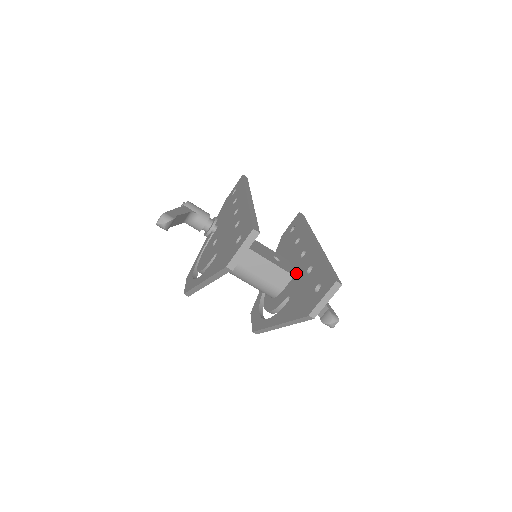
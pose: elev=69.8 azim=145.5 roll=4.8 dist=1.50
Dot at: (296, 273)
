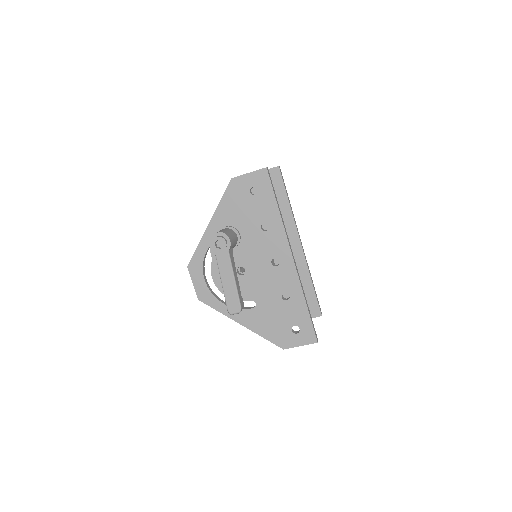
Dot at: (277, 264)
